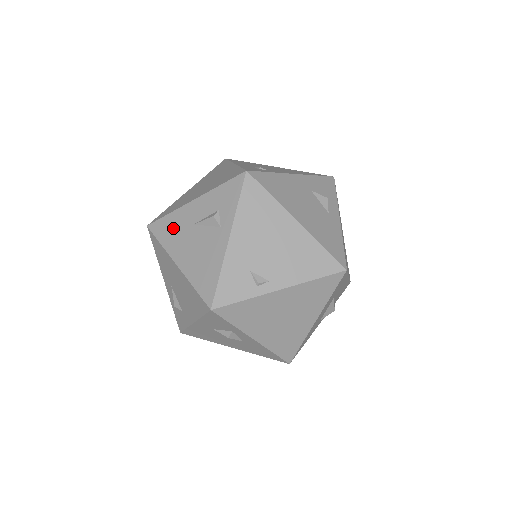
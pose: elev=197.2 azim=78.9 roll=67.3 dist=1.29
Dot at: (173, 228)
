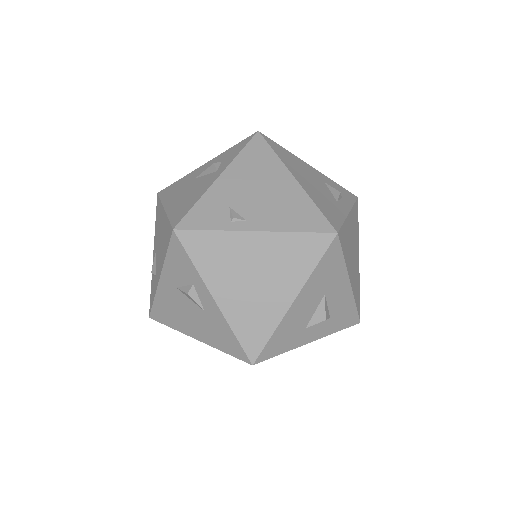
Dot at: (177, 186)
